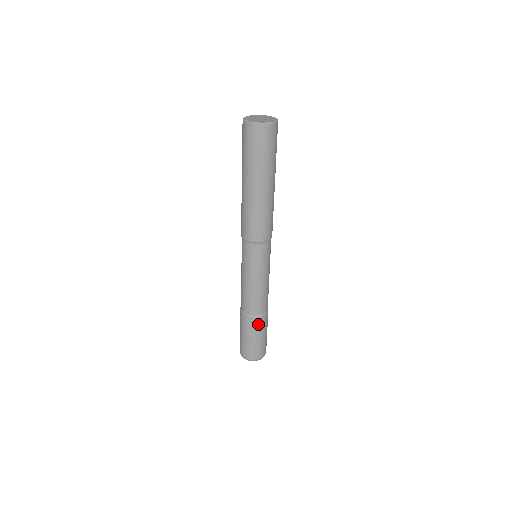
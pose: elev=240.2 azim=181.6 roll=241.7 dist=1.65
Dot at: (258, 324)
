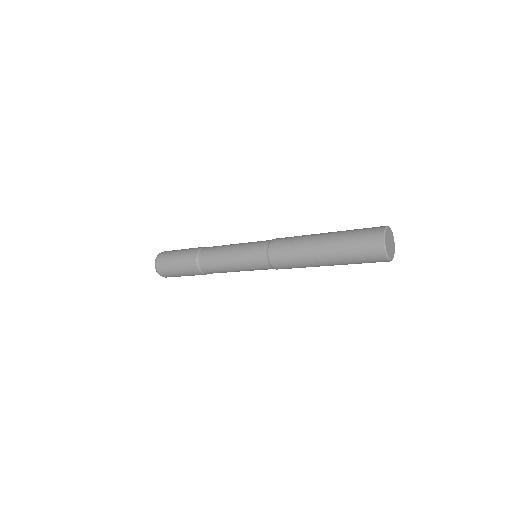
Dot at: occluded
